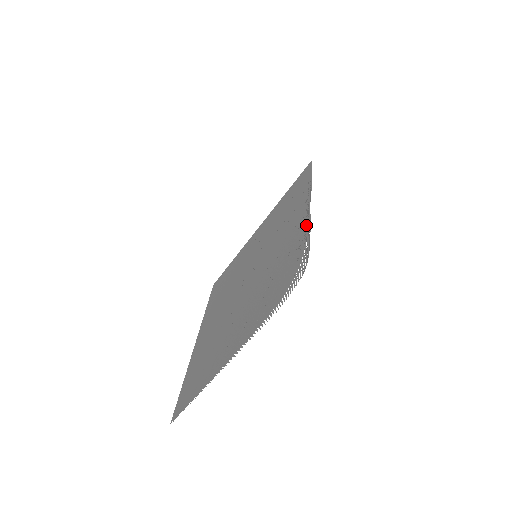
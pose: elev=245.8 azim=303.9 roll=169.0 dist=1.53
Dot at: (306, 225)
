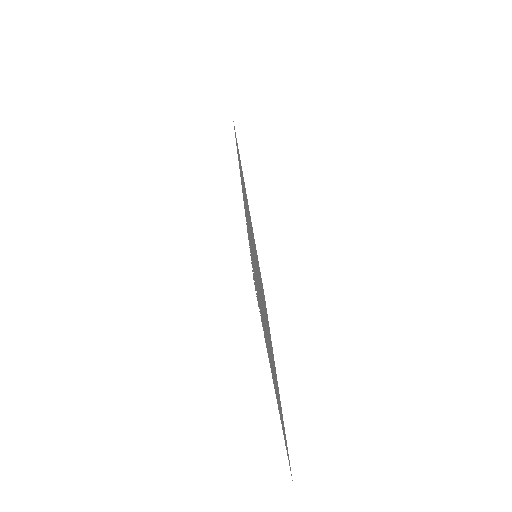
Dot at: occluded
